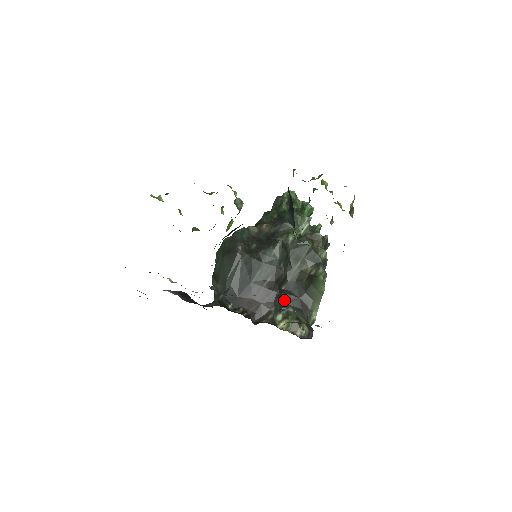
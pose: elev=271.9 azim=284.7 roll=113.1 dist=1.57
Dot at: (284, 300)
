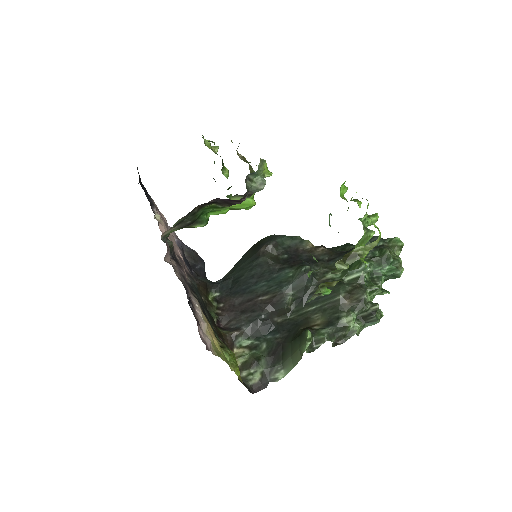
Dot at: (268, 332)
